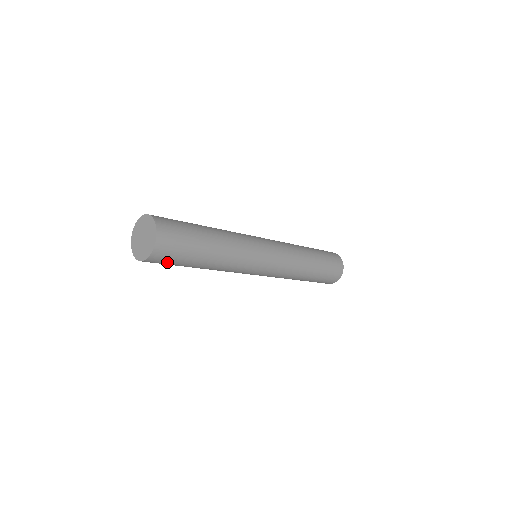
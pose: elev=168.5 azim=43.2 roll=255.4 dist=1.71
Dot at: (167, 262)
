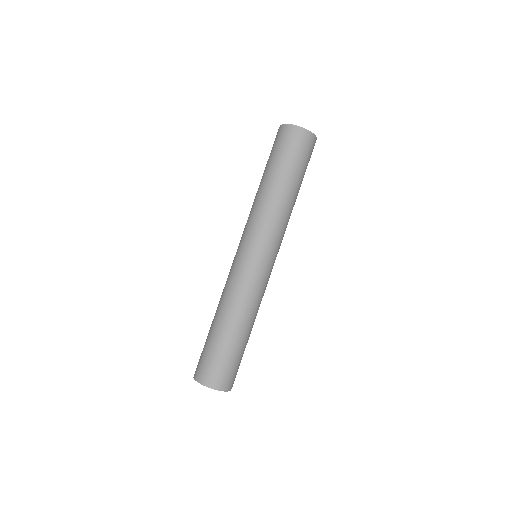
Dot at: occluded
